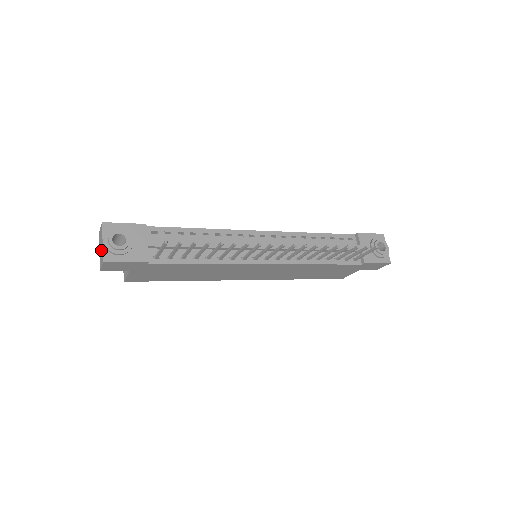
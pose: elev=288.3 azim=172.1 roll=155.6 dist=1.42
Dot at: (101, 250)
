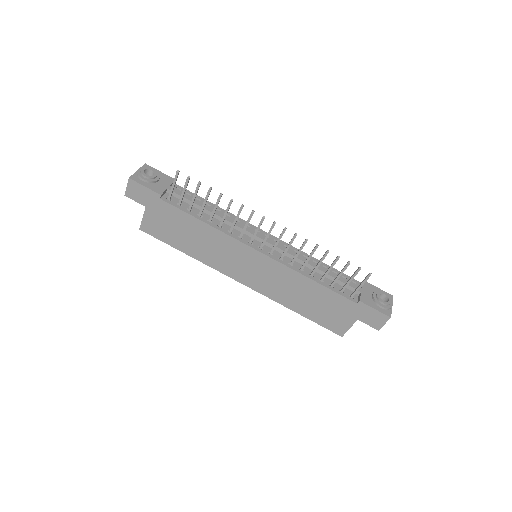
Dot at: occluded
